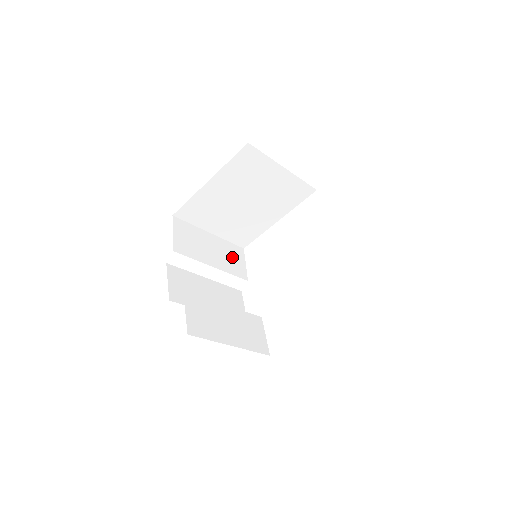
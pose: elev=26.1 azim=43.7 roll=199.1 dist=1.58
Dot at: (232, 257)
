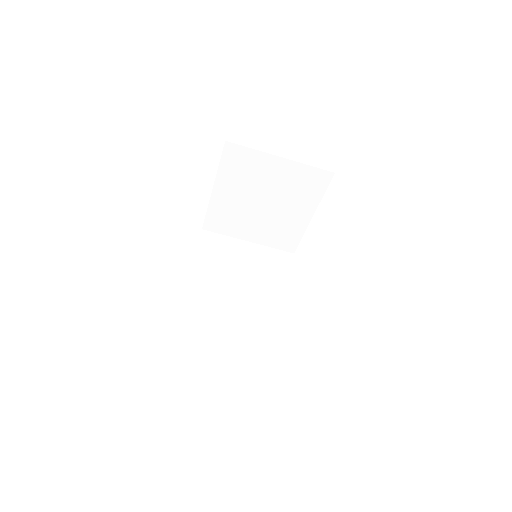
Dot at: (273, 263)
